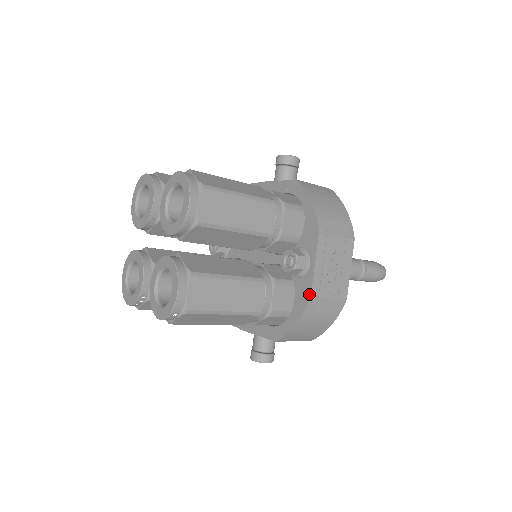
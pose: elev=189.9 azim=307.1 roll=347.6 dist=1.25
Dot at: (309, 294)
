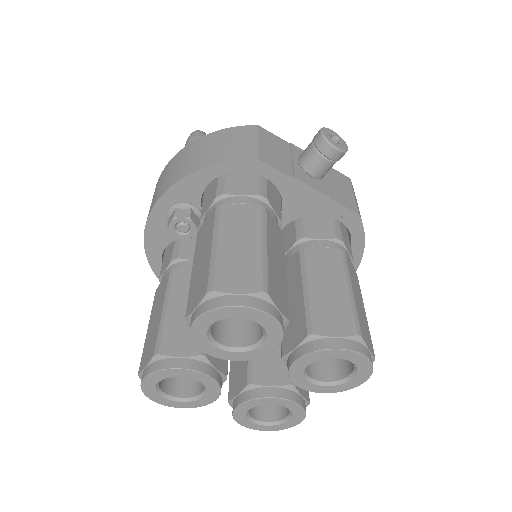
Dot at: occluded
